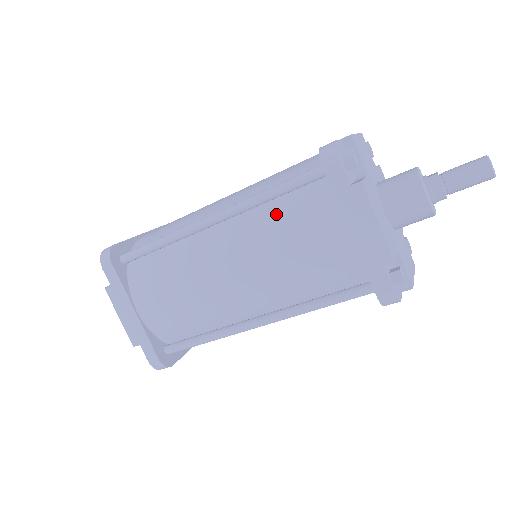
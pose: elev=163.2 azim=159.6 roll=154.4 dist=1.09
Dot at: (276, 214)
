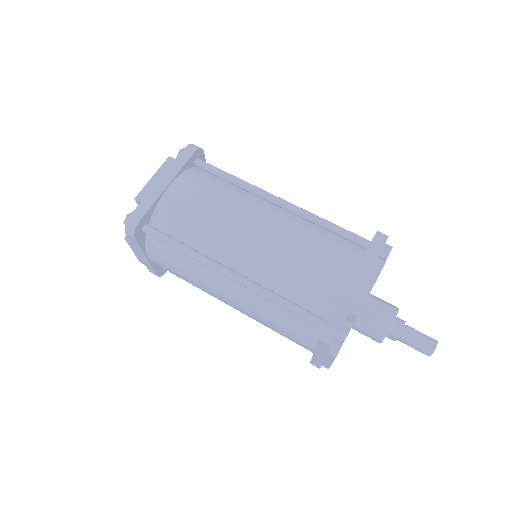
Dot at: (318, 233)
